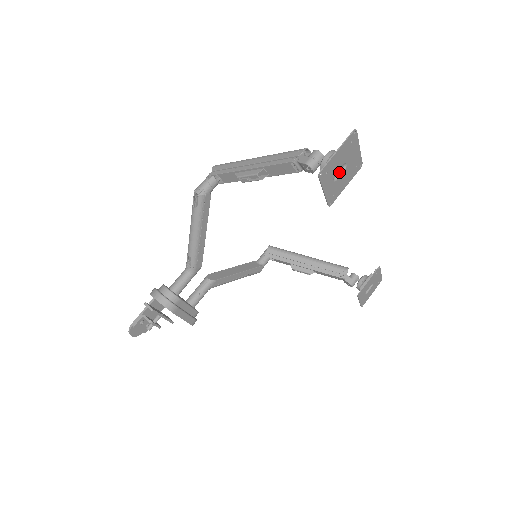
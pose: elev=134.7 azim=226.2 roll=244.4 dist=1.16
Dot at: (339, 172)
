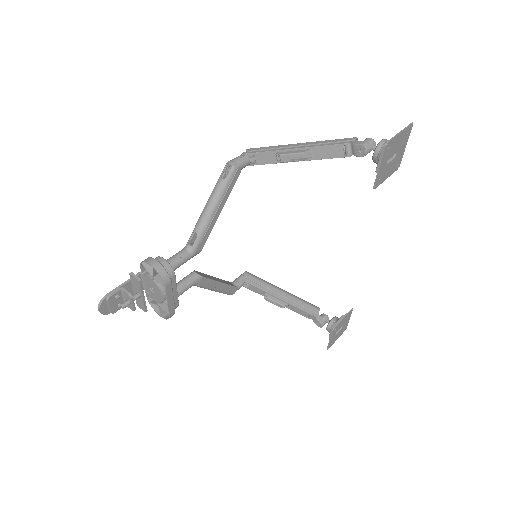
Dot at: (390, 158)
